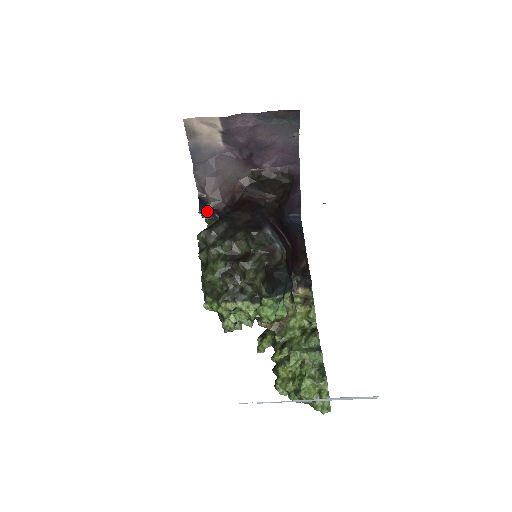
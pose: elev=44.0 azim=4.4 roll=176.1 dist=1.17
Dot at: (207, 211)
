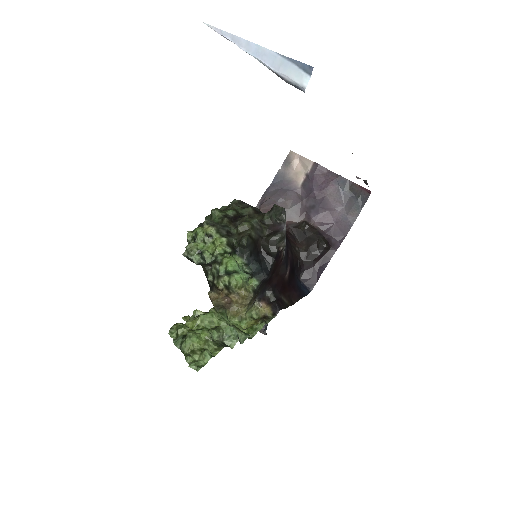
Dot at: occluded
